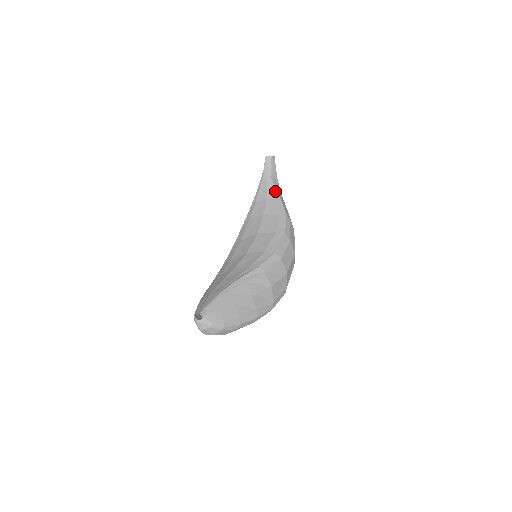
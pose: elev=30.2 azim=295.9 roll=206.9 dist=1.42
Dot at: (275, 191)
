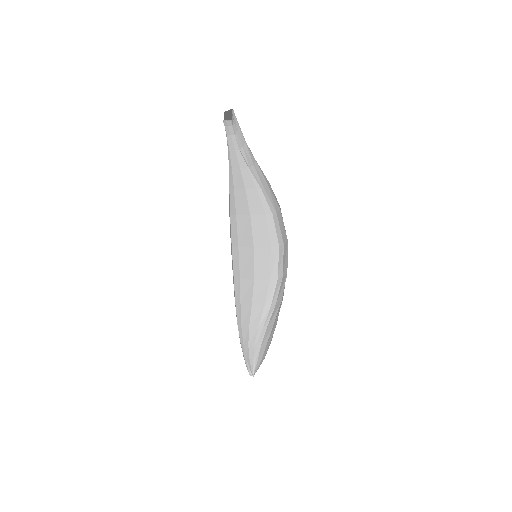
Dot at: (251, 177)
